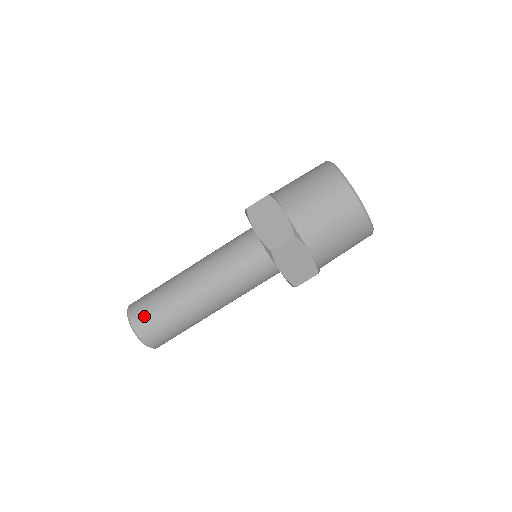
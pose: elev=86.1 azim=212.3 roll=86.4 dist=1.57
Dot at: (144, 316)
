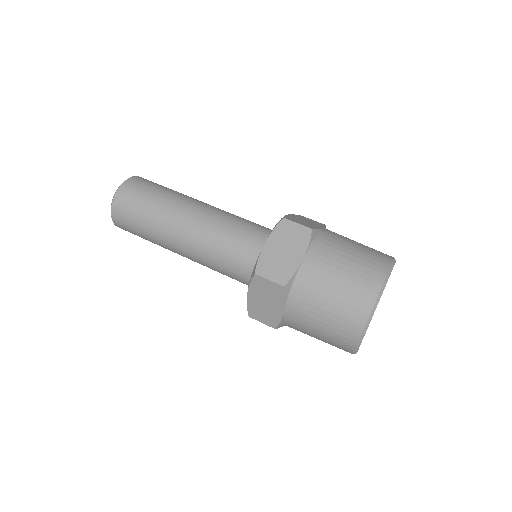
Dot at: (148, 181)
